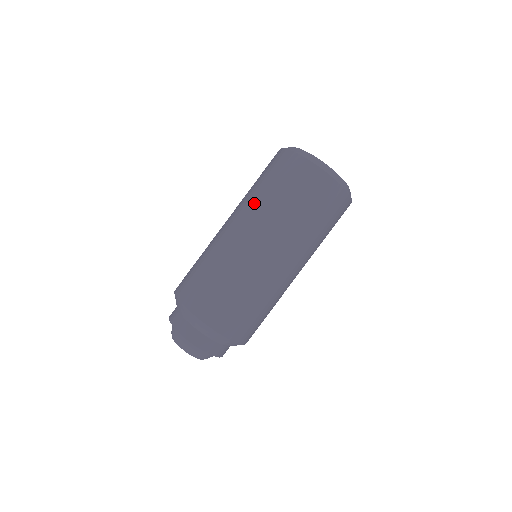
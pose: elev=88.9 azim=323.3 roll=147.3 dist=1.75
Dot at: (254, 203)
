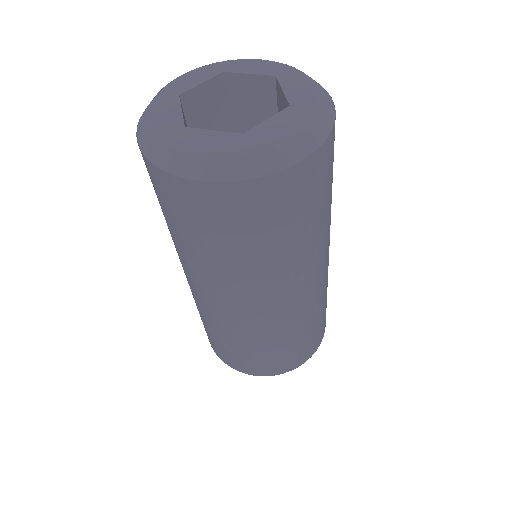
Dot at: (198, 267)
